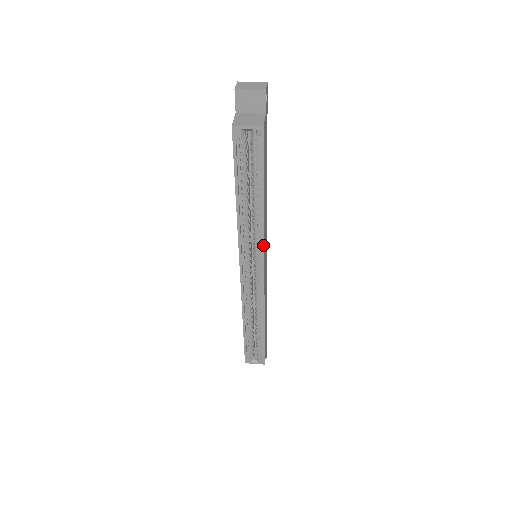
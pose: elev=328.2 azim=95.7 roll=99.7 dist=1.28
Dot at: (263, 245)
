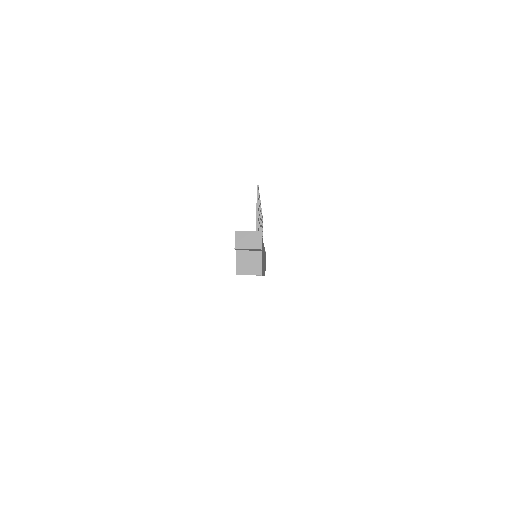
Dot at: occluded
